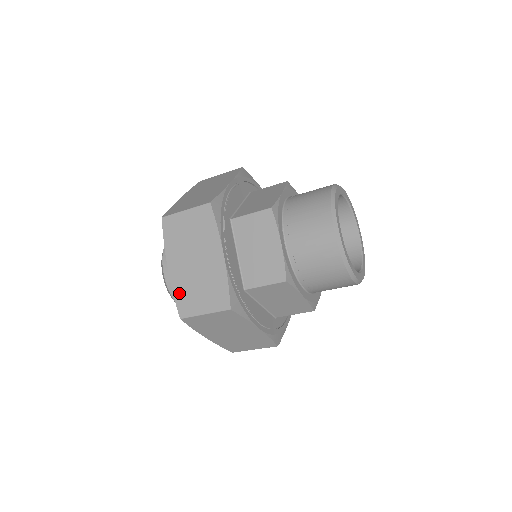
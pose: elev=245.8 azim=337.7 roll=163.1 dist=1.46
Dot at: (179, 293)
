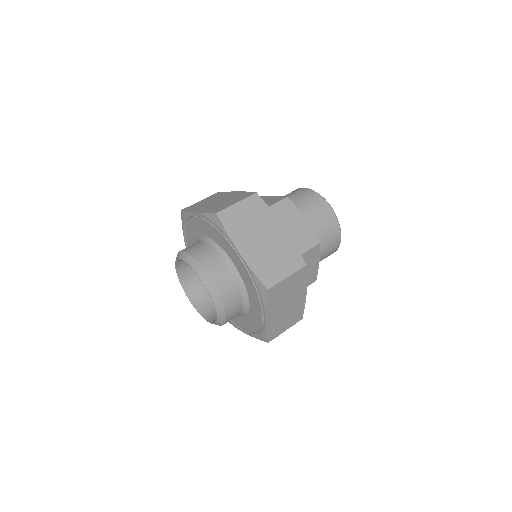
Dot at: (258, 269)
